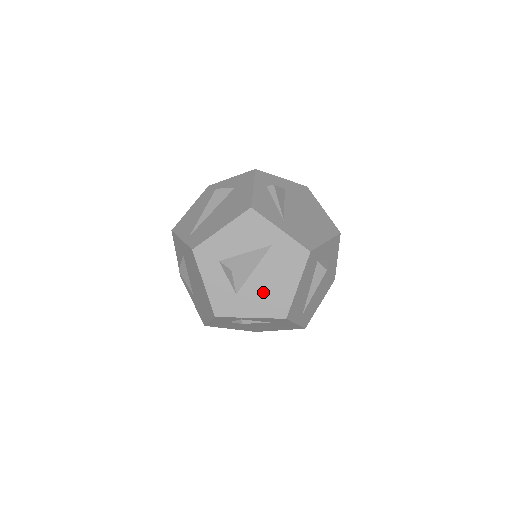
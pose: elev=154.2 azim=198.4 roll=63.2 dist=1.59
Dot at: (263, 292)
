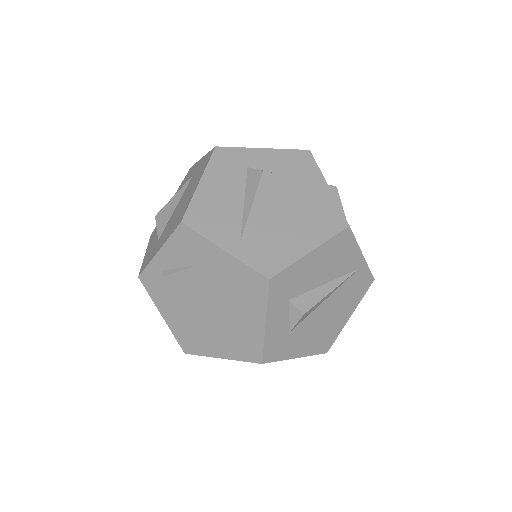
Dot at: (175, 218)
